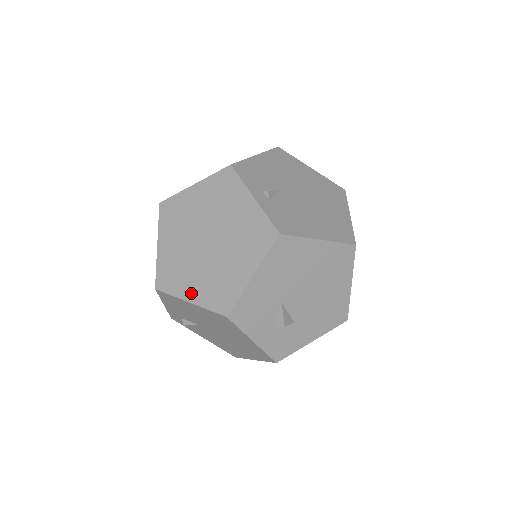
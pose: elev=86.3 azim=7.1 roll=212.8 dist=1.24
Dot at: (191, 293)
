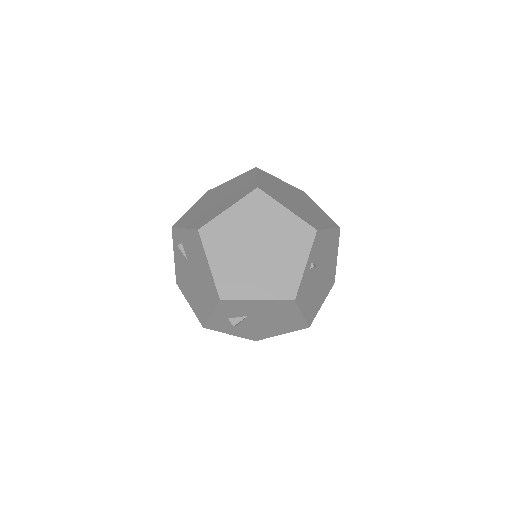
Dot at: (216, 262)
